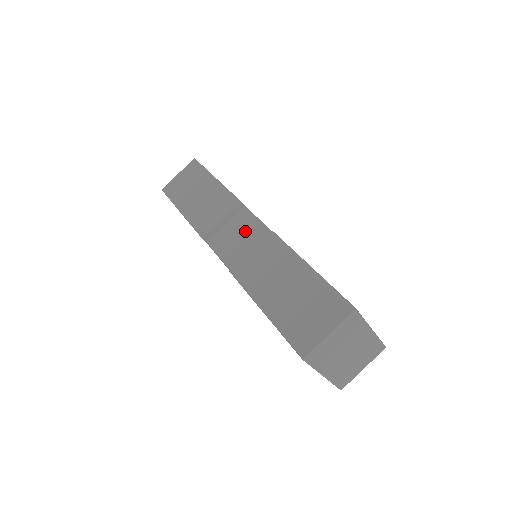
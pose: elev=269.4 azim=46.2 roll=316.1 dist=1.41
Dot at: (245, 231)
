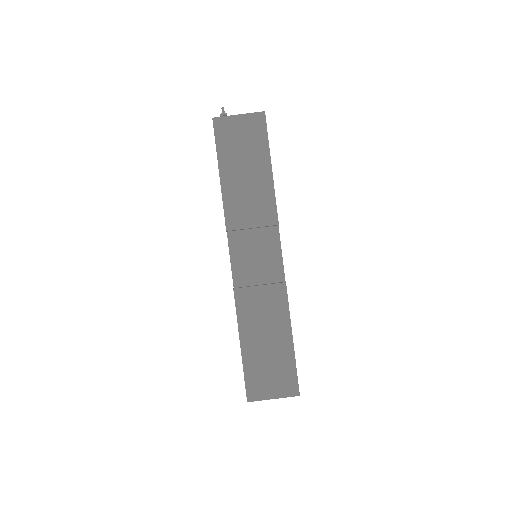
Dot at: (265, 254)
